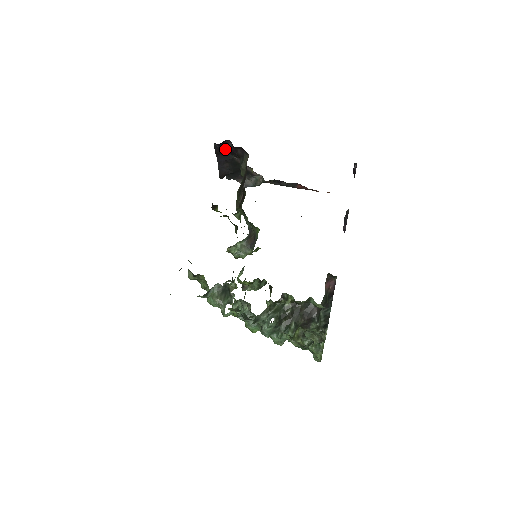
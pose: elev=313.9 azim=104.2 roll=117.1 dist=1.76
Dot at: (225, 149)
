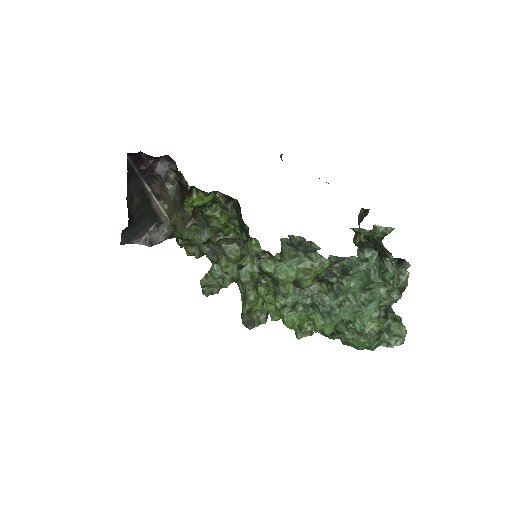
Dot at: (138, 167)
